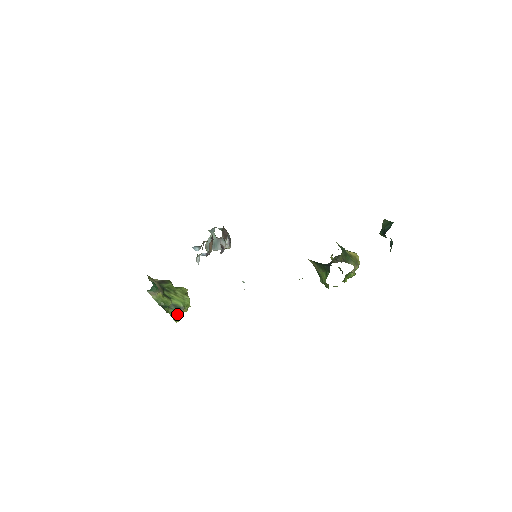
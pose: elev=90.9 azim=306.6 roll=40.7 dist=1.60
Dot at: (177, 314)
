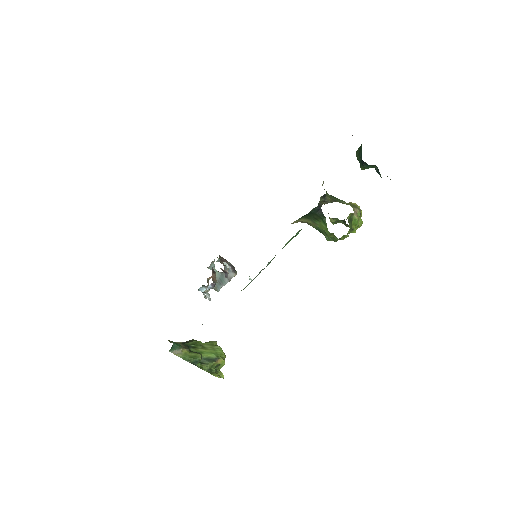
Dot at: (214, 369)
